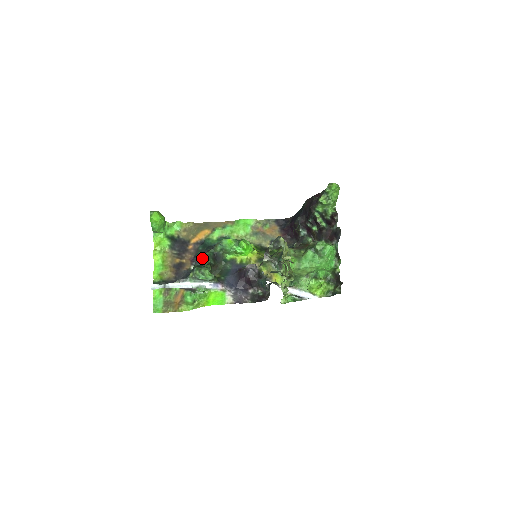
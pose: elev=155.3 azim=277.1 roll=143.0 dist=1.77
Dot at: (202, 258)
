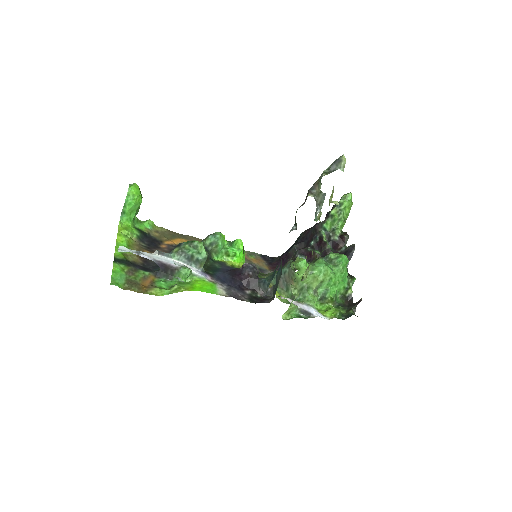
Dot at: occluded
